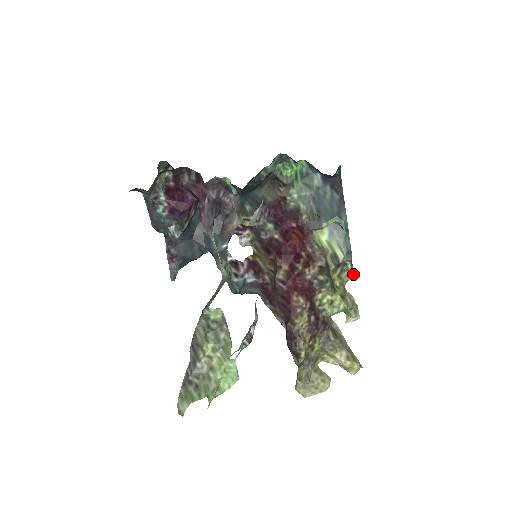
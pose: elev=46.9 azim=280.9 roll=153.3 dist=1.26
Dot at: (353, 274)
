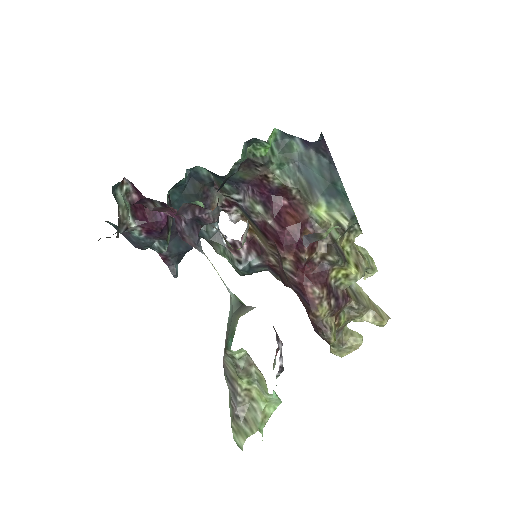
Dot at: occluded
